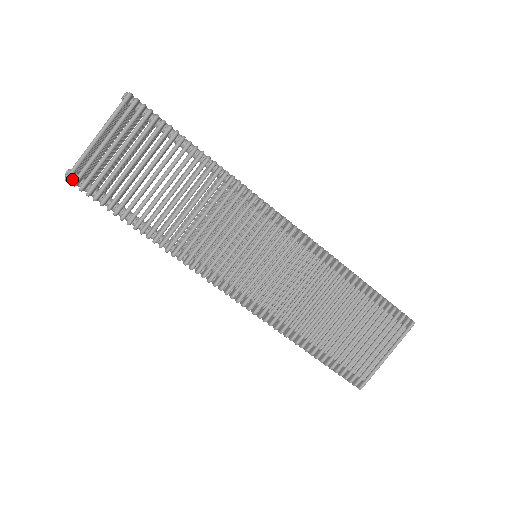
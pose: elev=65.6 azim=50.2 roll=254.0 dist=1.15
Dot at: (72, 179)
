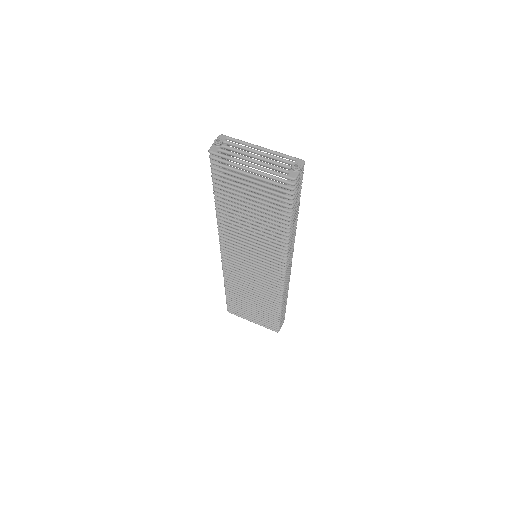
Dot at: (215, 148)
